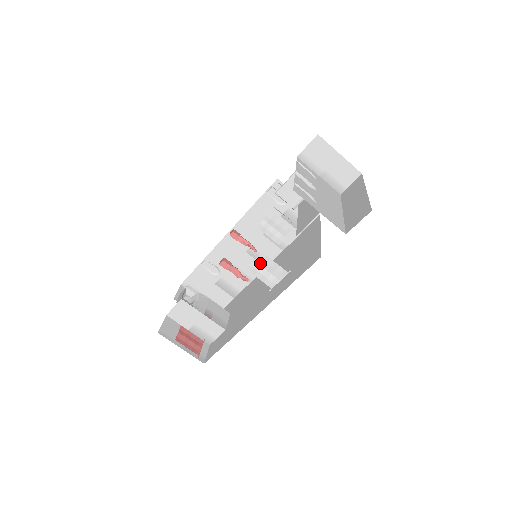
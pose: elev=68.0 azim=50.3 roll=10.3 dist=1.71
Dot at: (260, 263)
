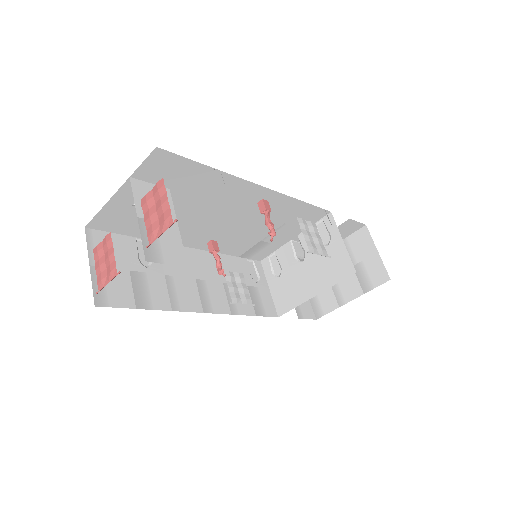
Dot at: (310, 227)
